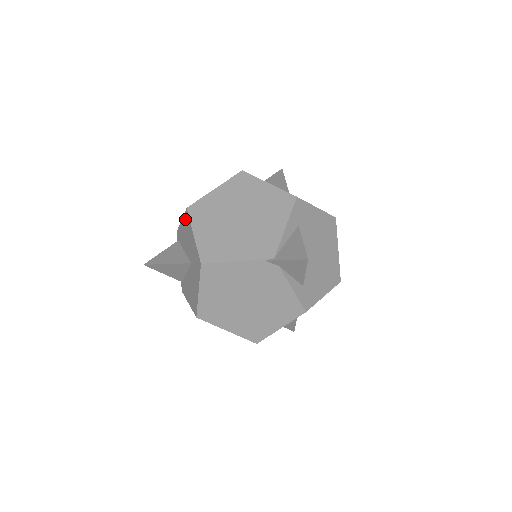
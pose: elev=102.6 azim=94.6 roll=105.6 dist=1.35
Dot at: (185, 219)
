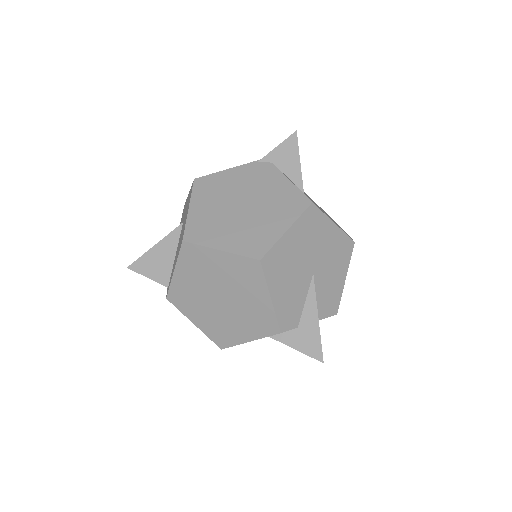
Dot at: occluded
